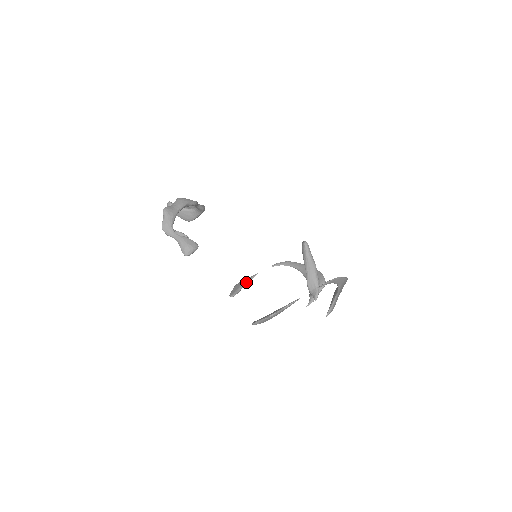
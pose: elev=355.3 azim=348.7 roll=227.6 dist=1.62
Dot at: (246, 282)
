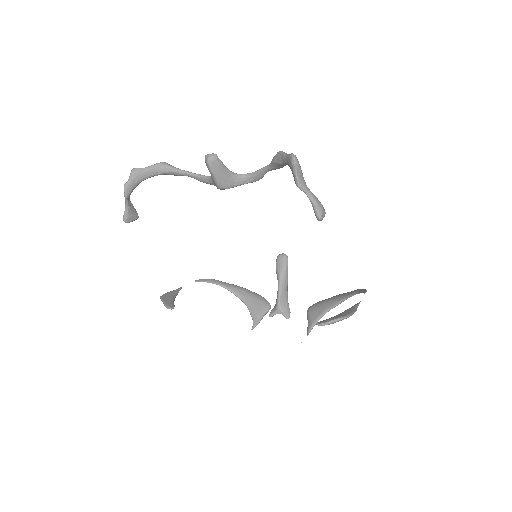
Dot at: (176, 294)
